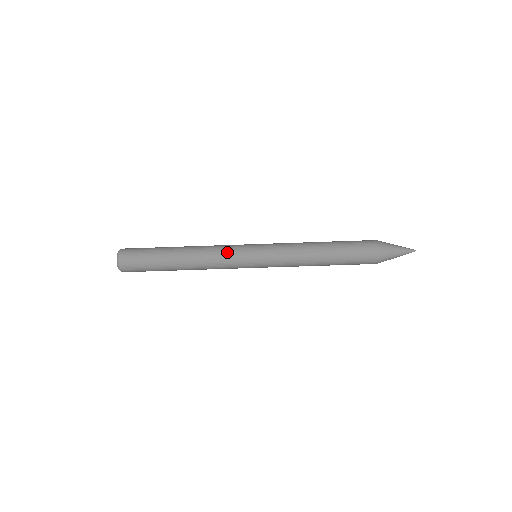
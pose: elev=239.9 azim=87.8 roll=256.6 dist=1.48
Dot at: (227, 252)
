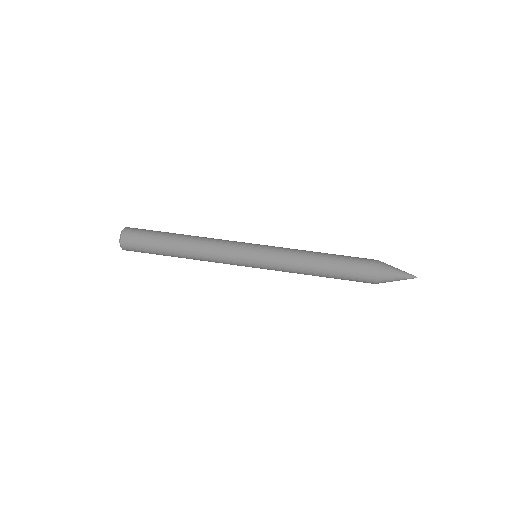
Dot at: occluded
